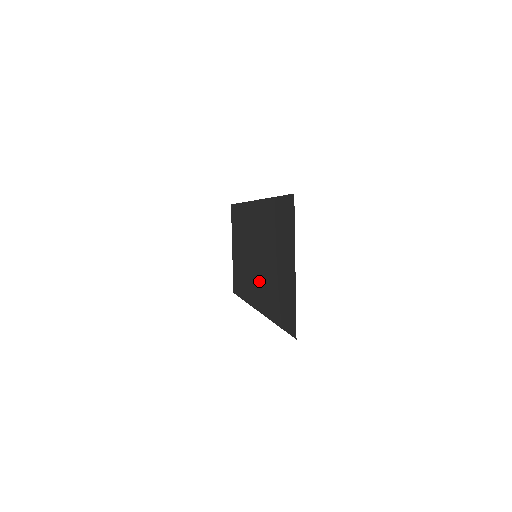
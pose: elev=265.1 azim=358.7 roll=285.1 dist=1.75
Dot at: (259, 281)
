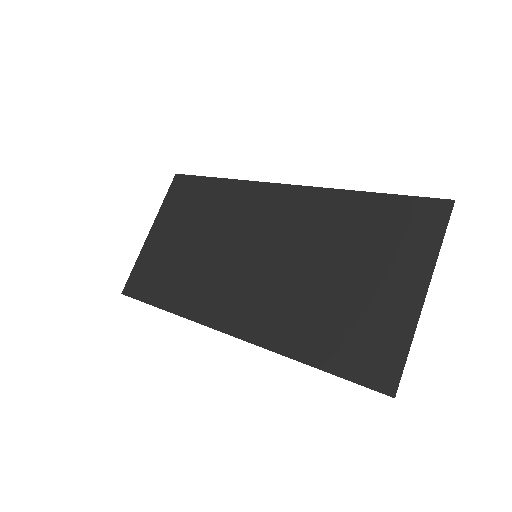
Dot at: (256, 292)
